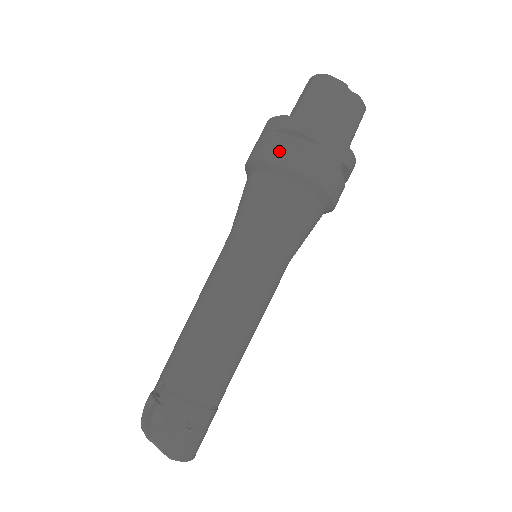
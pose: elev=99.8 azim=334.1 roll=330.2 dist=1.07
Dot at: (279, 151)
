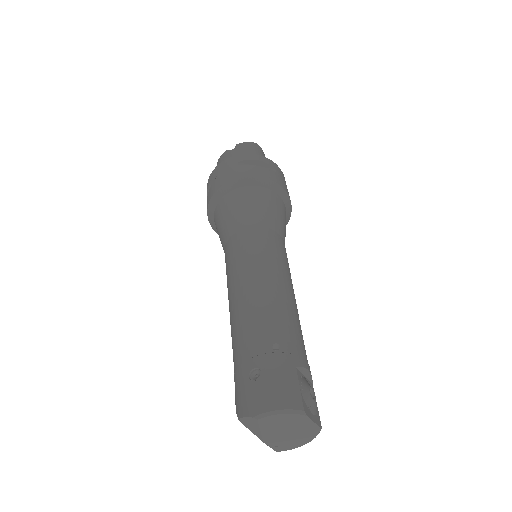
Dot at: (207, 204)
